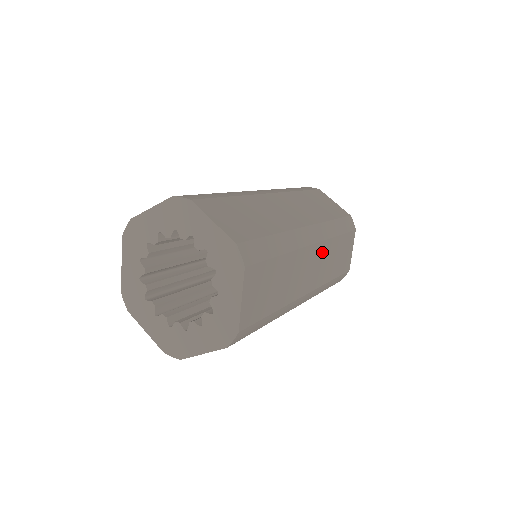
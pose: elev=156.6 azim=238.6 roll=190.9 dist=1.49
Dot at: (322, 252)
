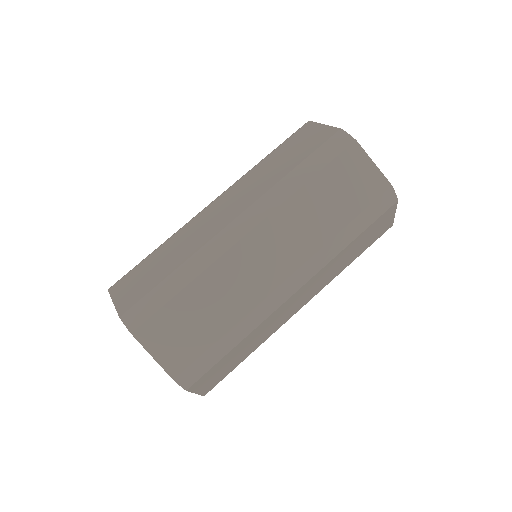
Dot at: (318, 277)
